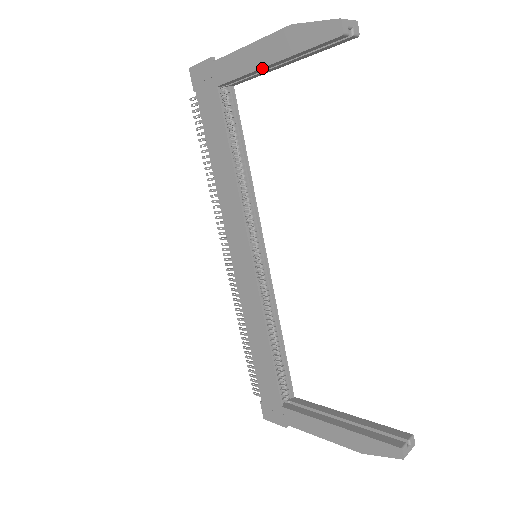
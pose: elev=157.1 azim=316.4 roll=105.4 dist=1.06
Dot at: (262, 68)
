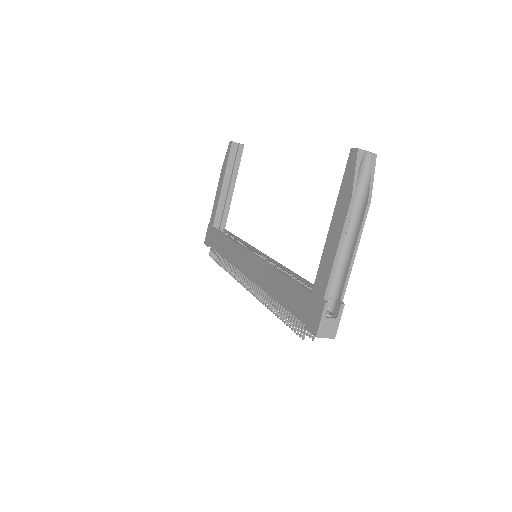
Dot at: (221, 192)
